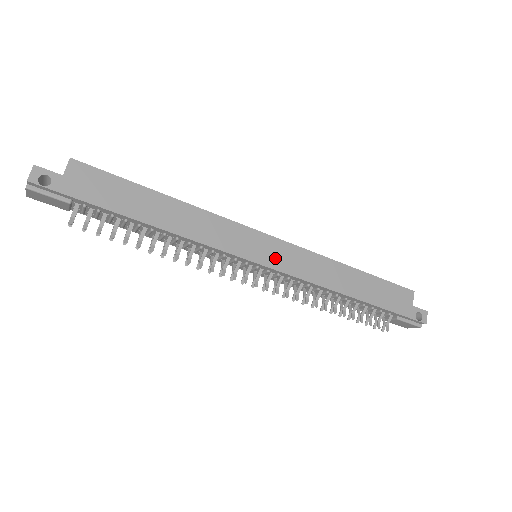
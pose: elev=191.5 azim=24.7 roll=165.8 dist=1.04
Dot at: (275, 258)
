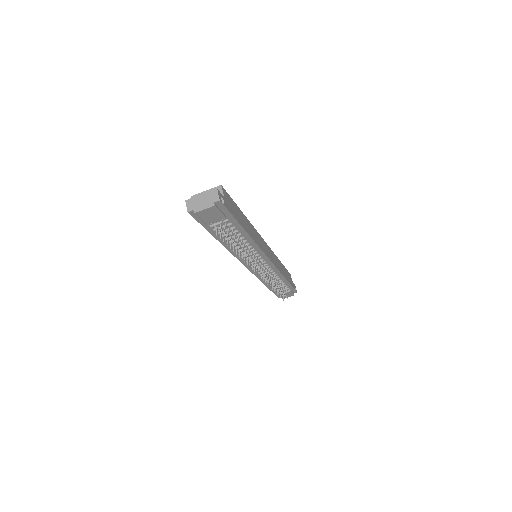
Dot at: (270, 255)
